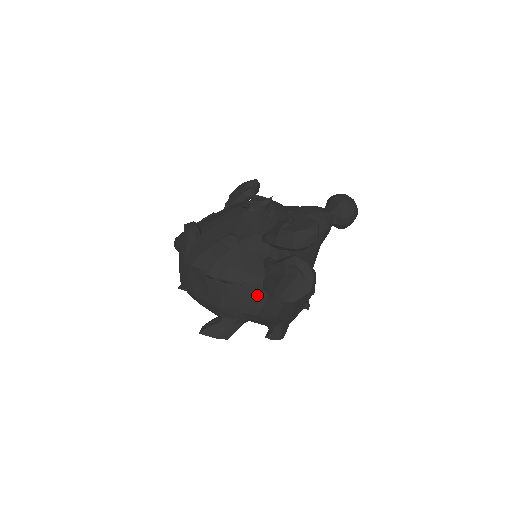
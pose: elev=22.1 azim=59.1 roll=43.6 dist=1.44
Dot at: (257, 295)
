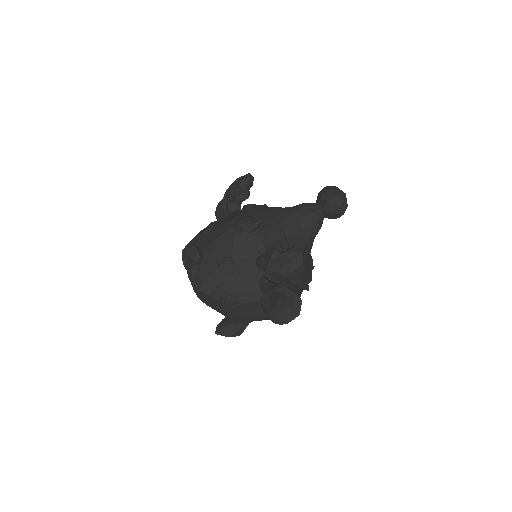
Dot at: (257, 309)
